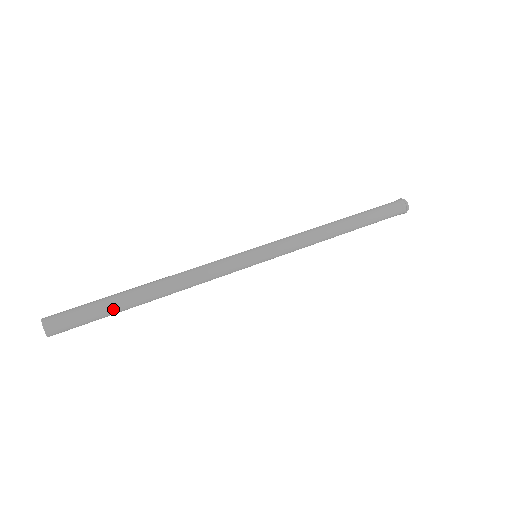
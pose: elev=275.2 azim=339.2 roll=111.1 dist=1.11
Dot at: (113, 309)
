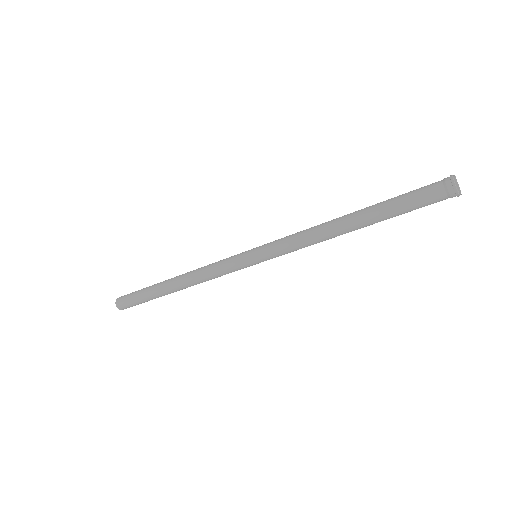
Dot at: occluded
